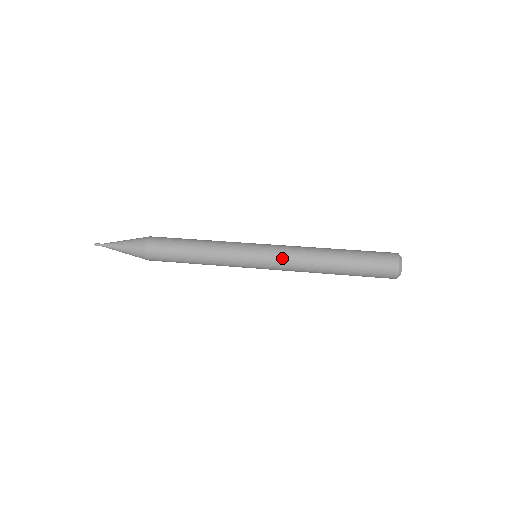
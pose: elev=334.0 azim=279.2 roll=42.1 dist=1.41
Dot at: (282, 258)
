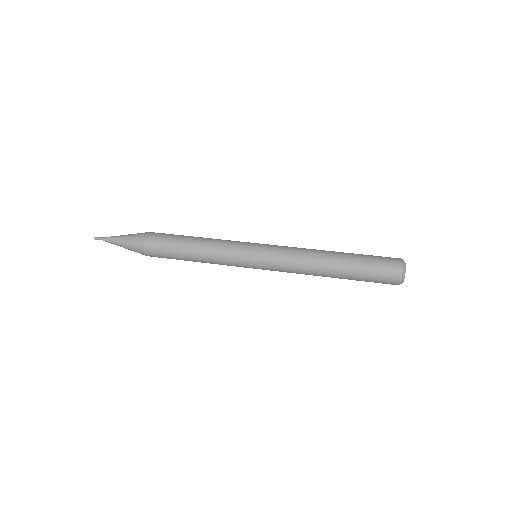
Dot at: (282, 270)
